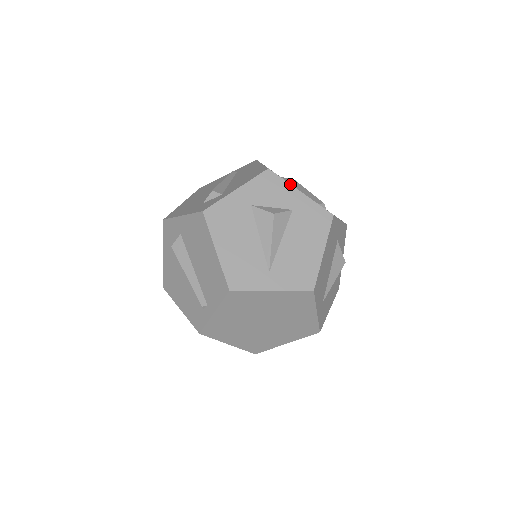
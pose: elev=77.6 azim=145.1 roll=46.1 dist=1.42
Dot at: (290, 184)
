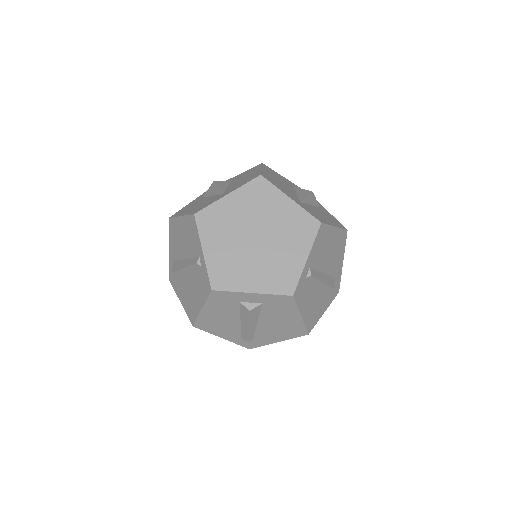
Dot at: (227, 180)
